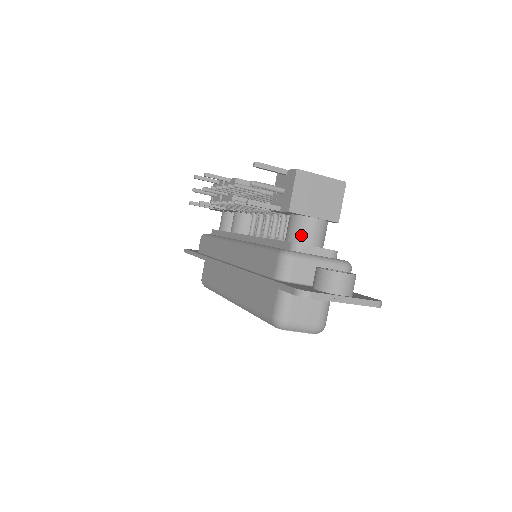
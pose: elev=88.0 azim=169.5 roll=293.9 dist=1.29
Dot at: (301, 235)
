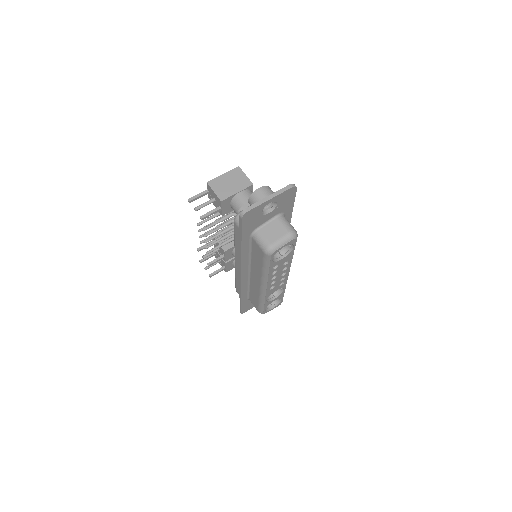
Dot at: (240, 206)
